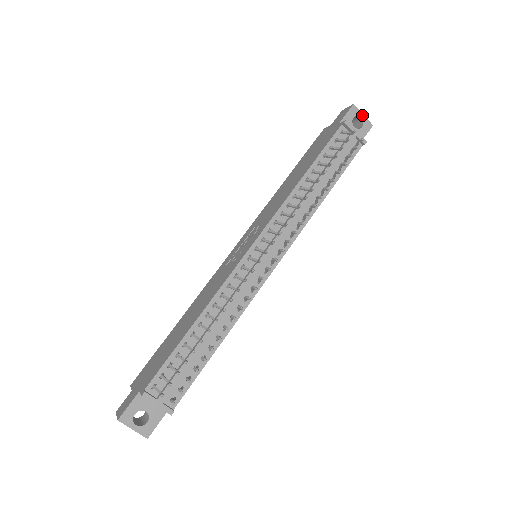
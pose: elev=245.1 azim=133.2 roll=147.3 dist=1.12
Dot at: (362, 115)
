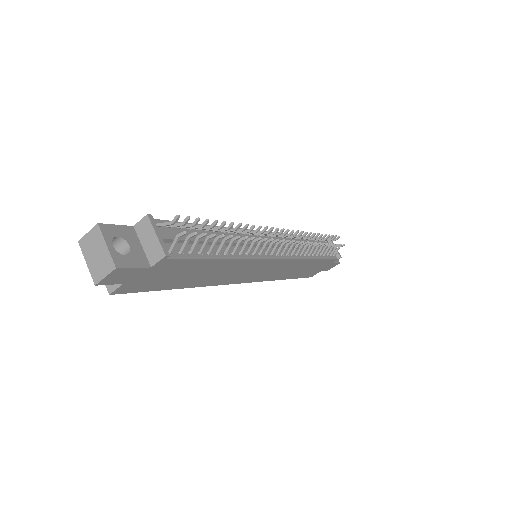
Dot at: occluded
